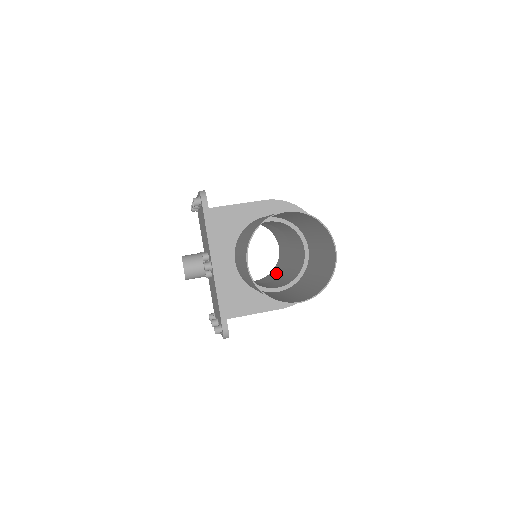
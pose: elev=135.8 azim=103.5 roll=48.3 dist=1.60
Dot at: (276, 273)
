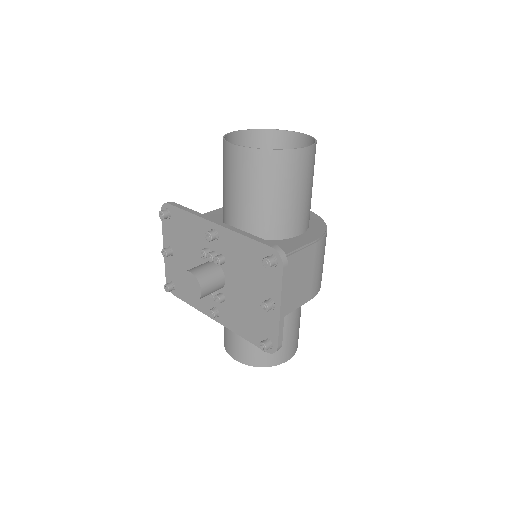
Dot at: occluded
